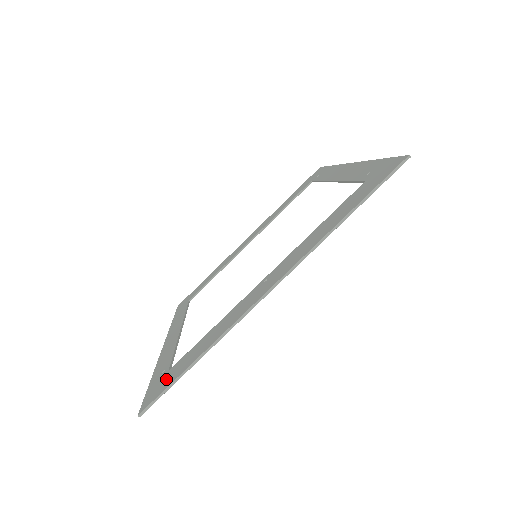
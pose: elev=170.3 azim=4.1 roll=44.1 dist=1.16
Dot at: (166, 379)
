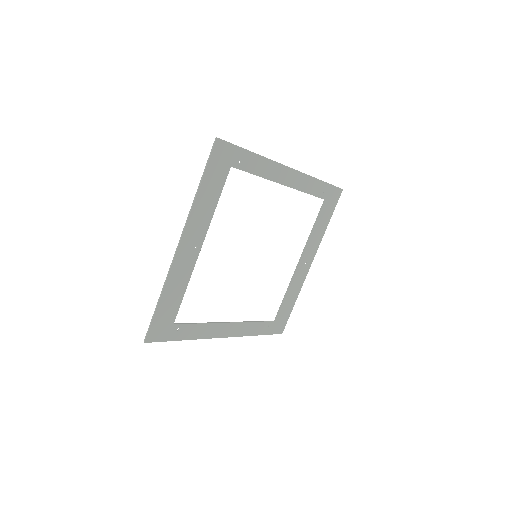
Dot at: (162, 323)
